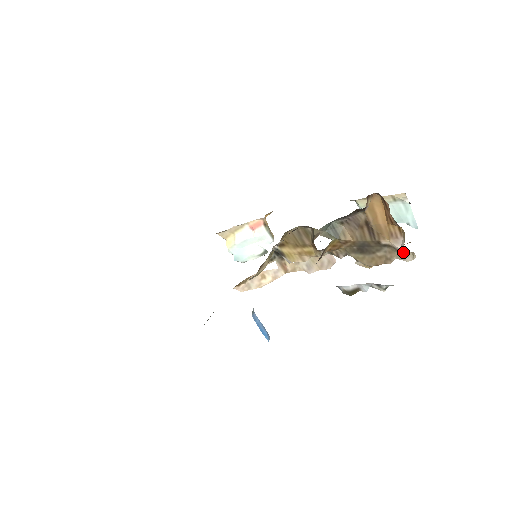
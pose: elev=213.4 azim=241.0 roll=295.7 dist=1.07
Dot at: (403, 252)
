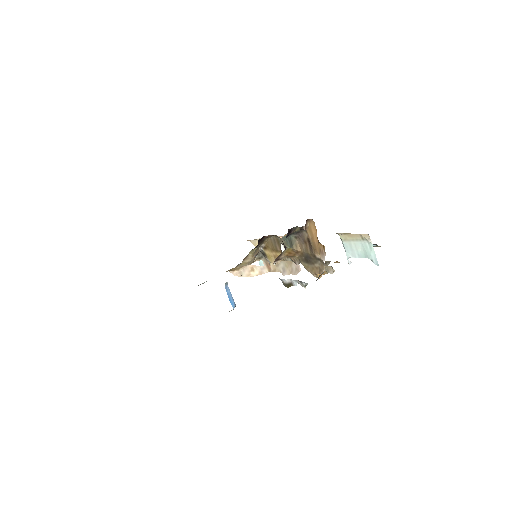
Dot at: (327, 266)
